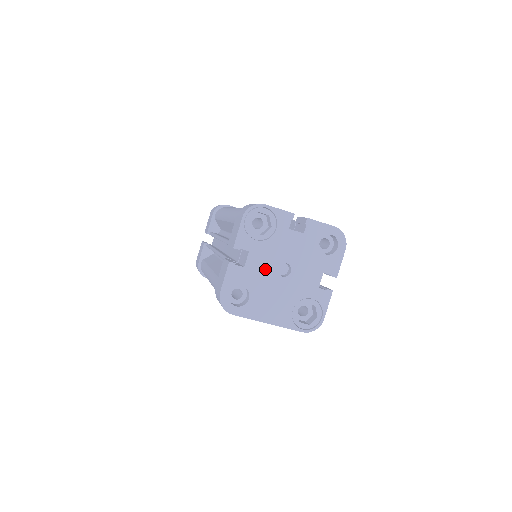
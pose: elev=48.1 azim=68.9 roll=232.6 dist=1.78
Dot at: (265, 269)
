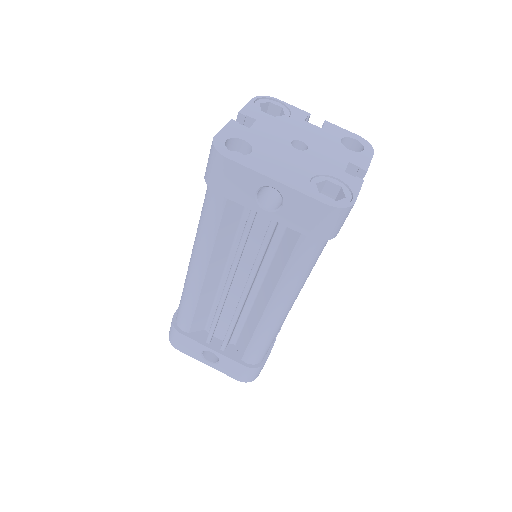
Dot at: (275, 137)
